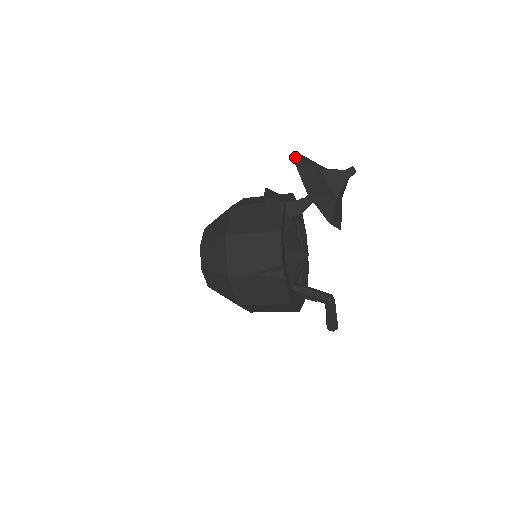
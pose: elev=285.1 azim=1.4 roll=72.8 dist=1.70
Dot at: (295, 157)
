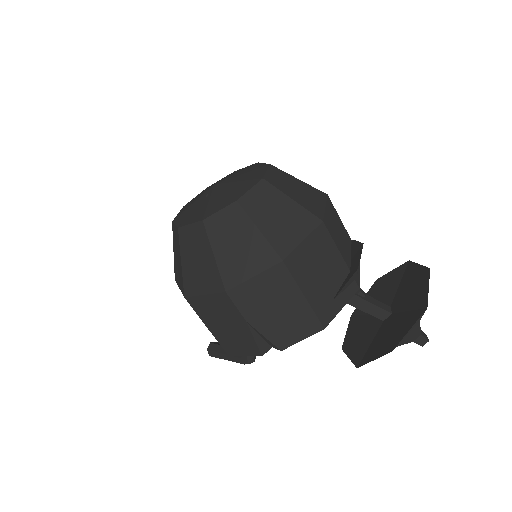
Dot at: occluded
